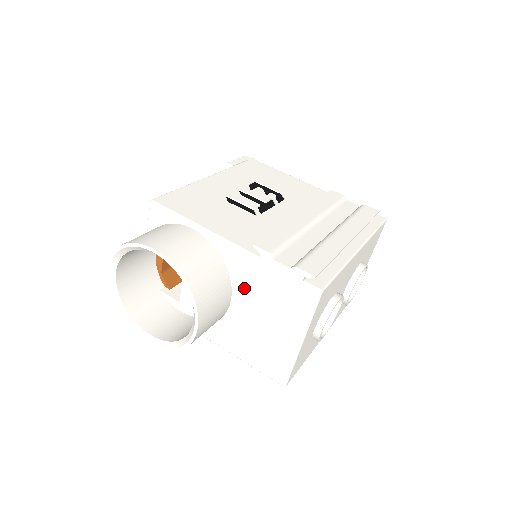
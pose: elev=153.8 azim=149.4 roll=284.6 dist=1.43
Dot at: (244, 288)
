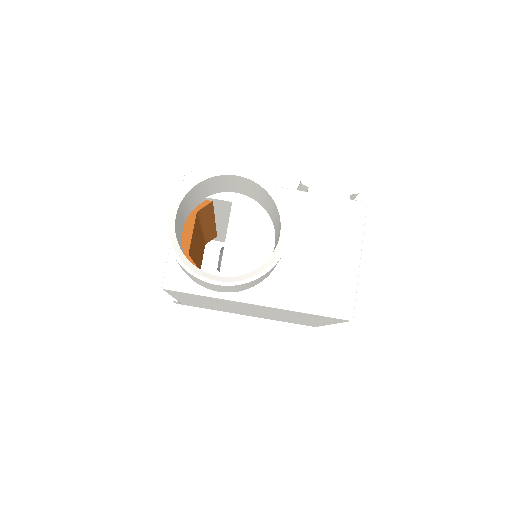
Dot at: (296, 226)
